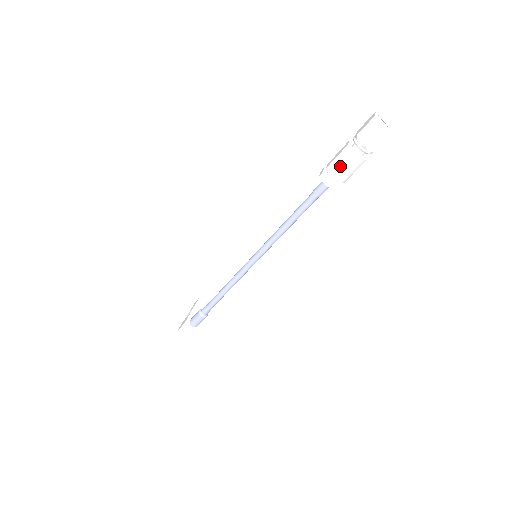
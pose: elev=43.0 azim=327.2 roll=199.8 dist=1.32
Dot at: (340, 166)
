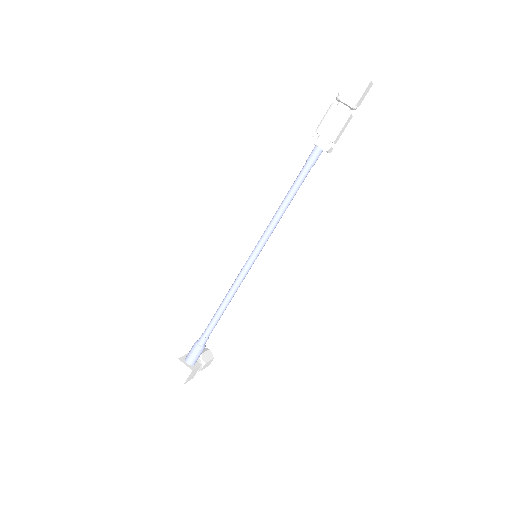
Dot at: (326, 122)
